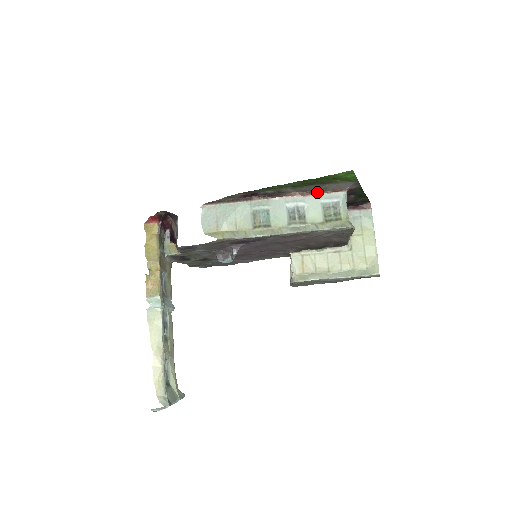
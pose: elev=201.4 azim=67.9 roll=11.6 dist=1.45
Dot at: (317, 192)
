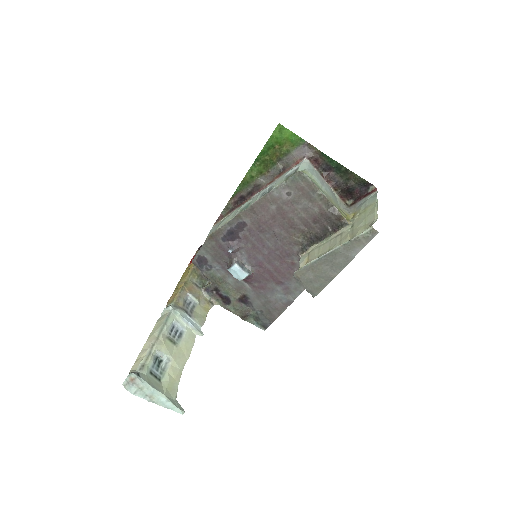
Dot at: (284, 172)
